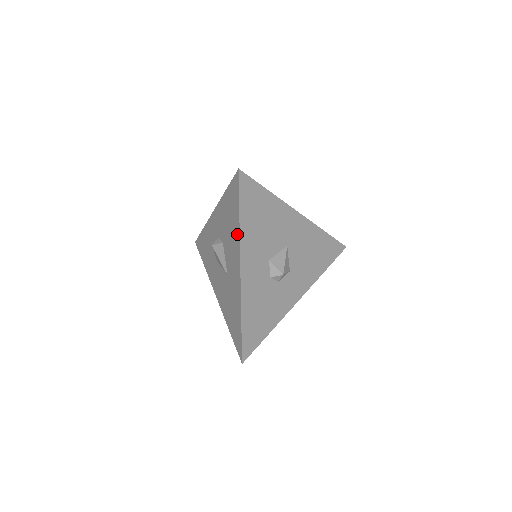
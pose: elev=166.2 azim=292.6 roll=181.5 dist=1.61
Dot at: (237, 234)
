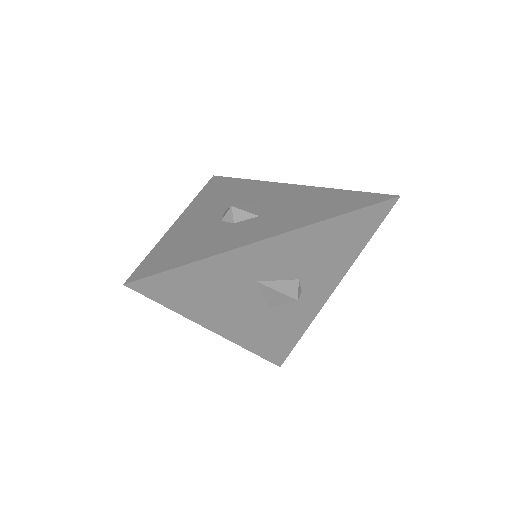
Dot at: occluded
